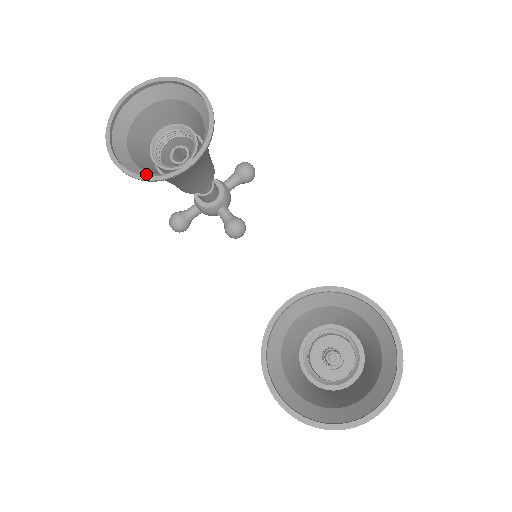
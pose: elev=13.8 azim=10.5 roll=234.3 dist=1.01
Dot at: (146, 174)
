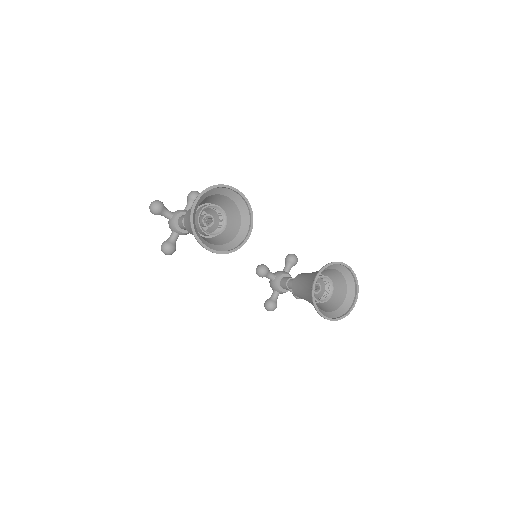
Dot at: (223, 248)
